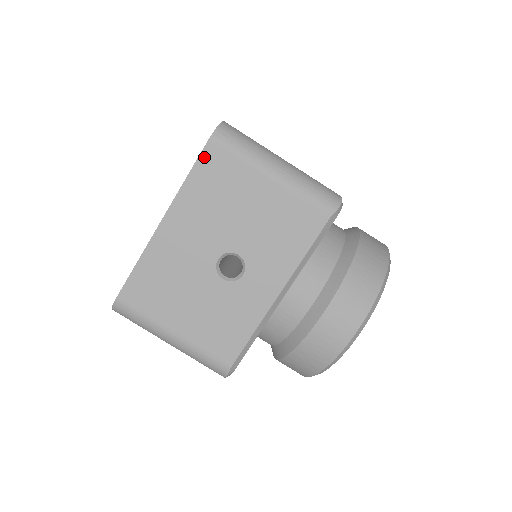
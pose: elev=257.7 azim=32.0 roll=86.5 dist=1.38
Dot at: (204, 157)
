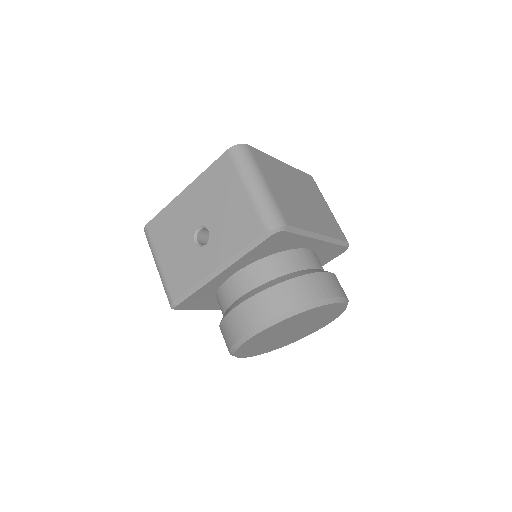
Dot at: (220, 160)
